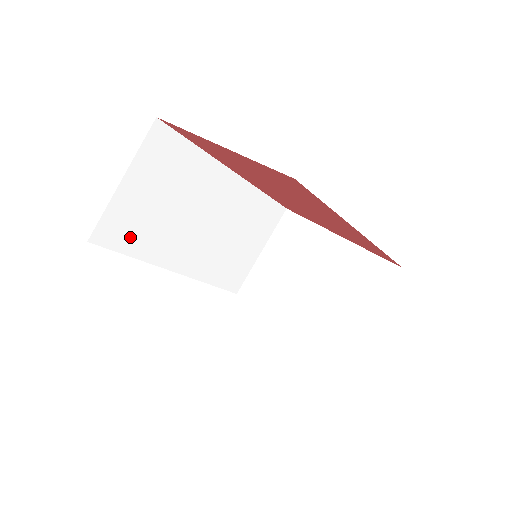
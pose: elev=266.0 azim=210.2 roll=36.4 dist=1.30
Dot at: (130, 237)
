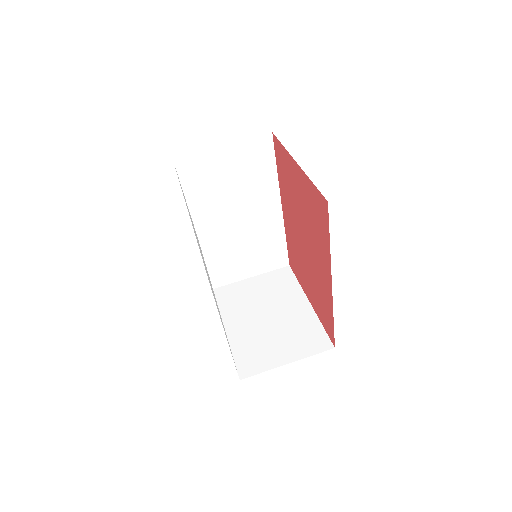
Dot at: (195, 182)
